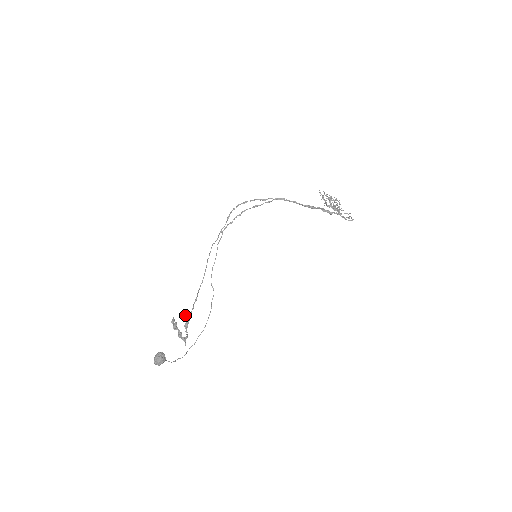
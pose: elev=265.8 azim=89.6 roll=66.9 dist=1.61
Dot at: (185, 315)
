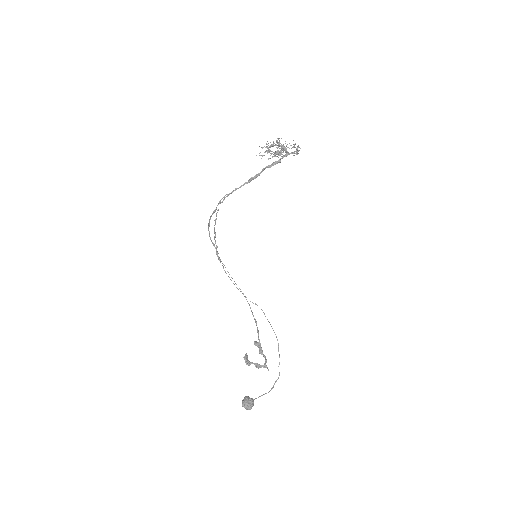
Dot at: (254, 343)
